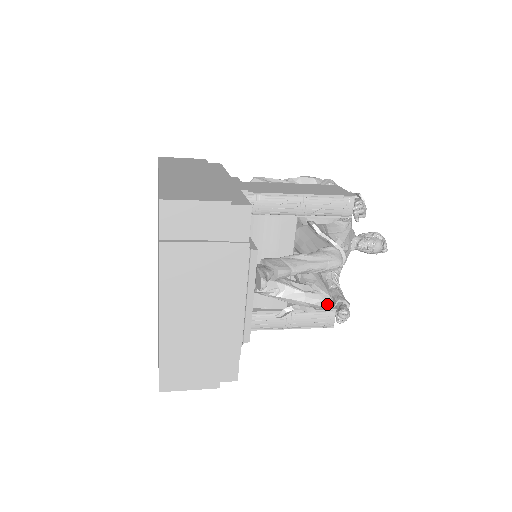
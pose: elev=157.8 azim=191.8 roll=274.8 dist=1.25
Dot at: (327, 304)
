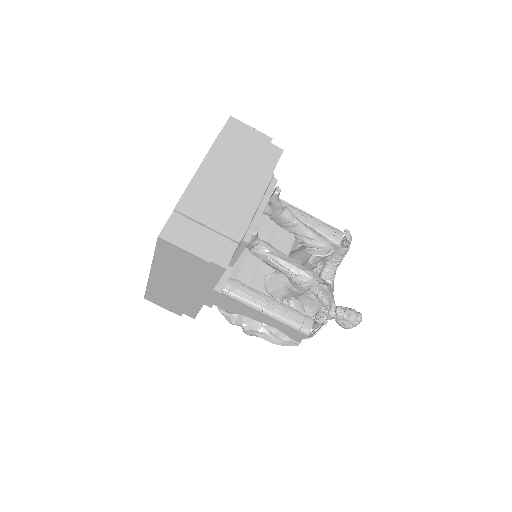
Dot at: (313, 276)
